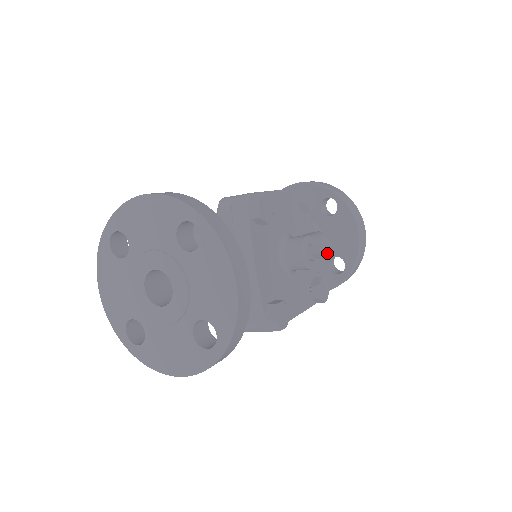
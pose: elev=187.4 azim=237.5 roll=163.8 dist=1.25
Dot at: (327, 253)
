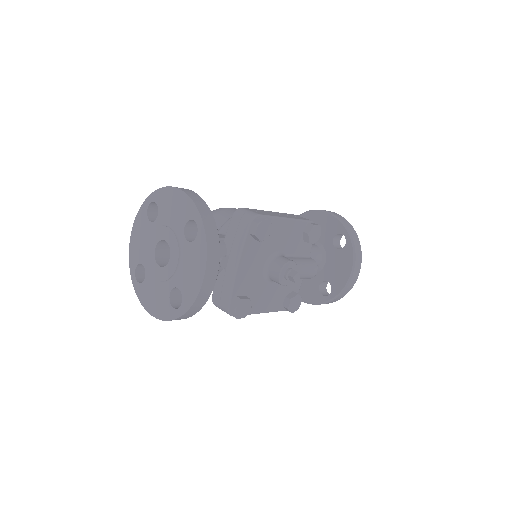
Dot at: occluded
